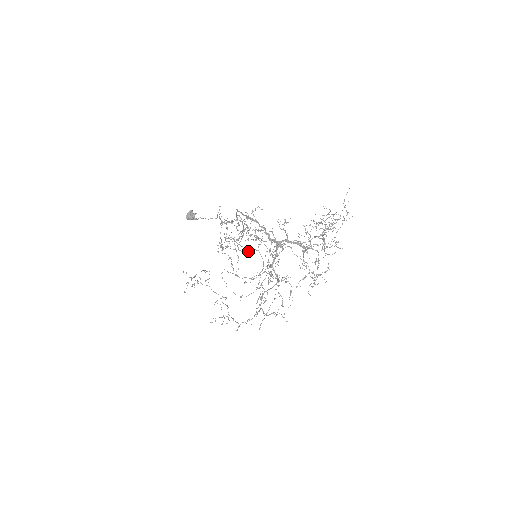
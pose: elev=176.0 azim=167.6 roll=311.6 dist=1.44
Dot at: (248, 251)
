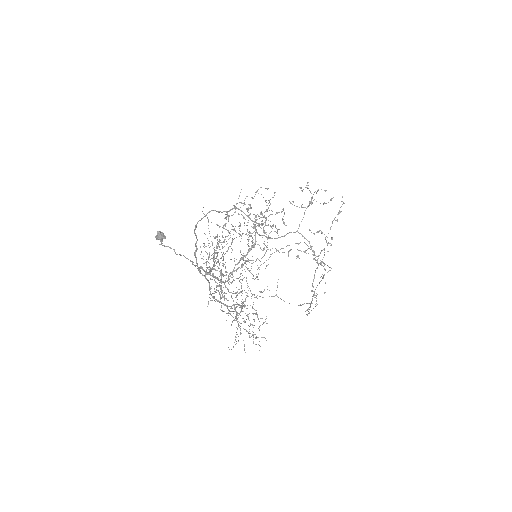
Dot at: (280, 237)
